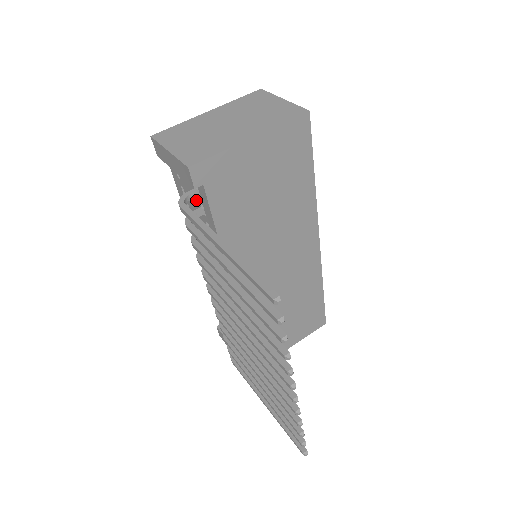
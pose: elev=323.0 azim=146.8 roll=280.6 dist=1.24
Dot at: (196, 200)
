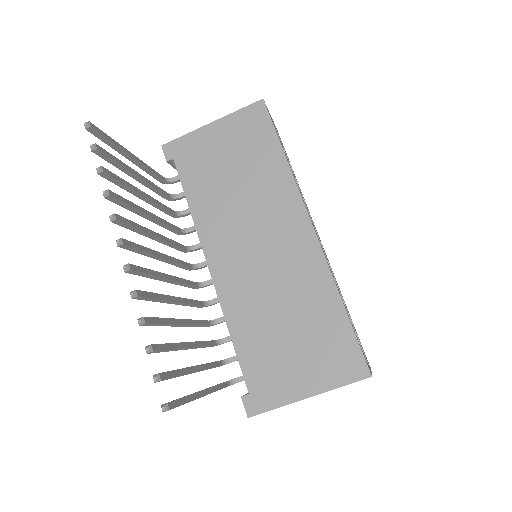
Dot at: occluded
